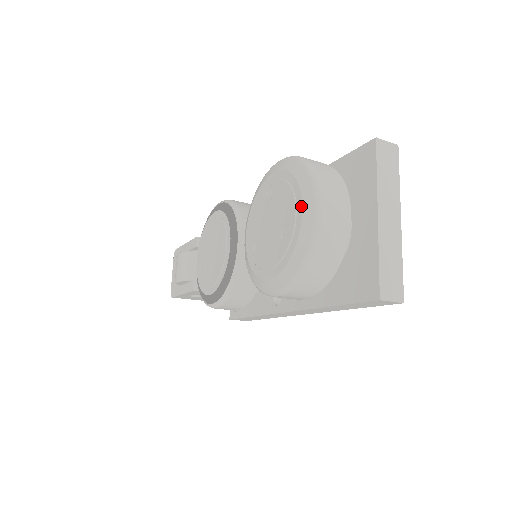
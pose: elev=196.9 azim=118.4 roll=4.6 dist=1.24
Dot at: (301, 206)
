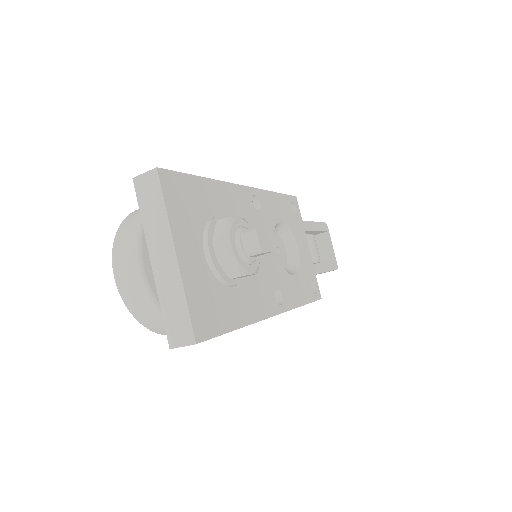
Dot at: occluded
